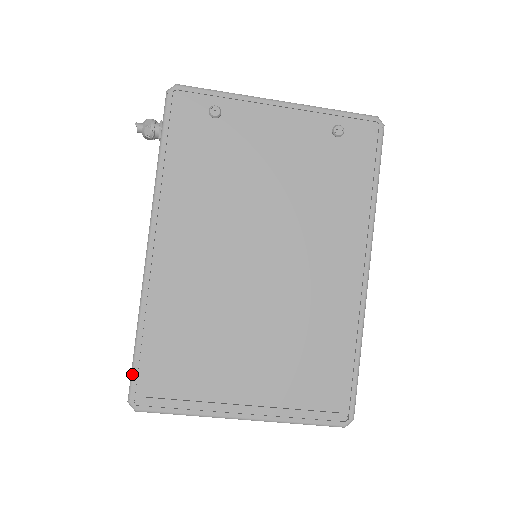
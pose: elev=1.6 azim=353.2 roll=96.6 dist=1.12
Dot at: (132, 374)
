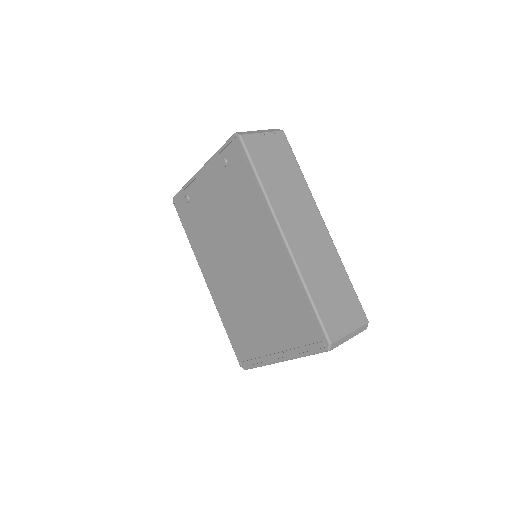
Dot at: (234, 351)
